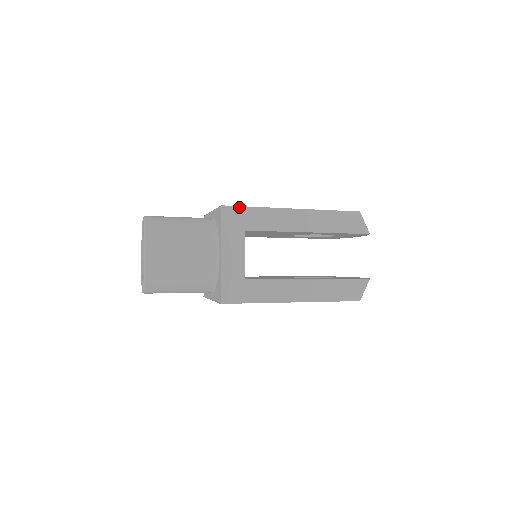
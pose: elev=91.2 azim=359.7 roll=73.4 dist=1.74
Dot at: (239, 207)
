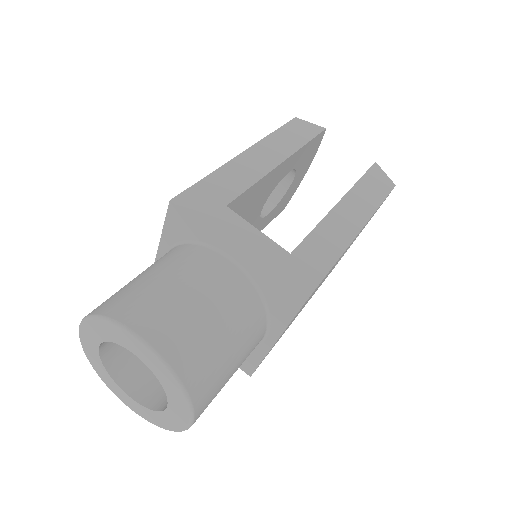
Dot at: (190, 188)
